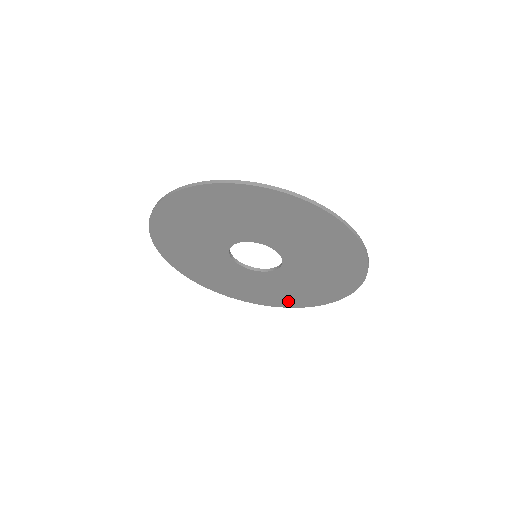
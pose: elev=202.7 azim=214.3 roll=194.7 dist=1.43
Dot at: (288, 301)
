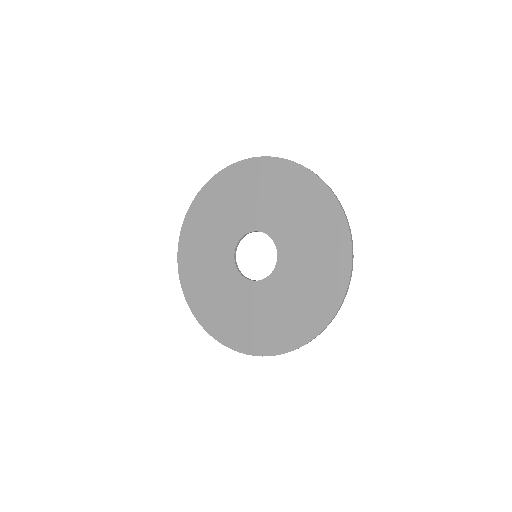
Dot at: (235, 336)
